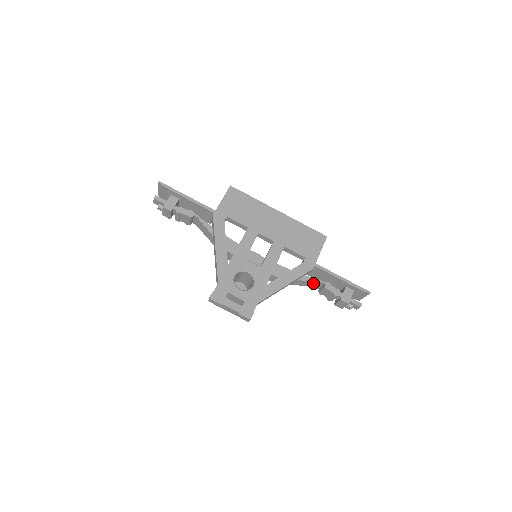
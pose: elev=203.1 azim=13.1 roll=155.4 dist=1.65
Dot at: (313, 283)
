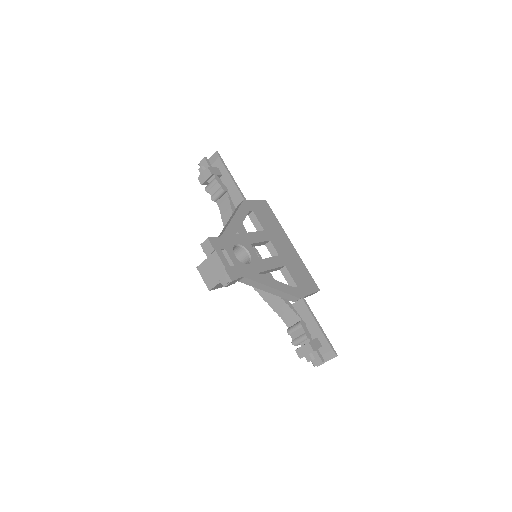
Dot at: (290, 314)
